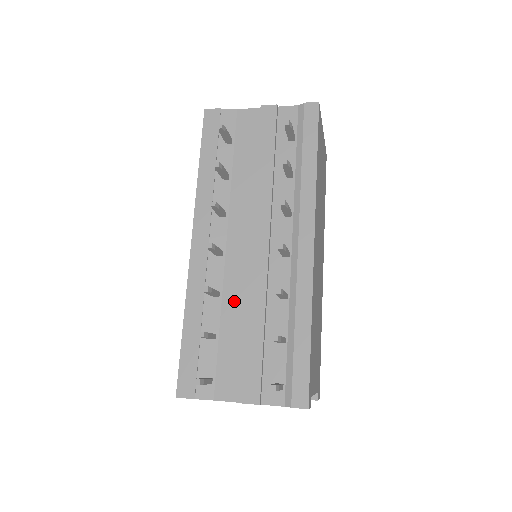
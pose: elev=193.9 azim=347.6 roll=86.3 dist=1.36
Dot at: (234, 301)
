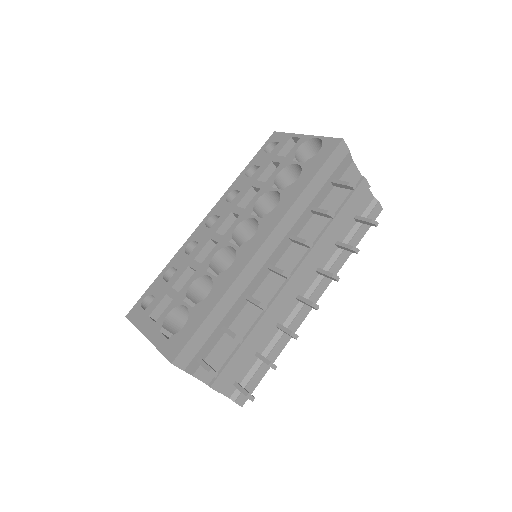
Dot at: (253, 310)
